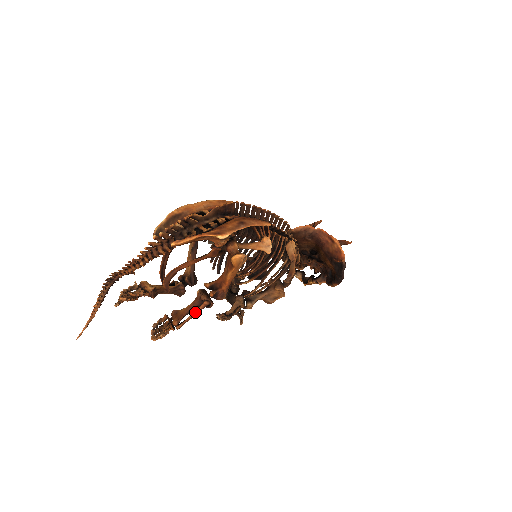
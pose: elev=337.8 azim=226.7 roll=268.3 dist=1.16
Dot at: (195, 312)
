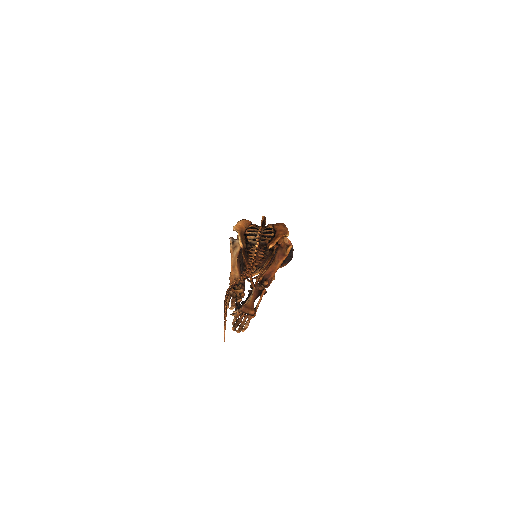
Dot at: (260, 300)
